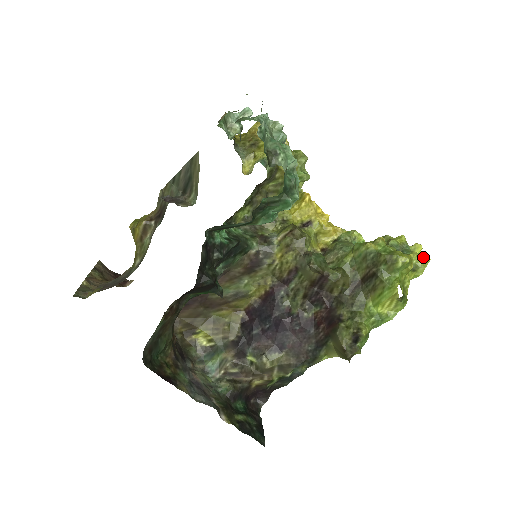
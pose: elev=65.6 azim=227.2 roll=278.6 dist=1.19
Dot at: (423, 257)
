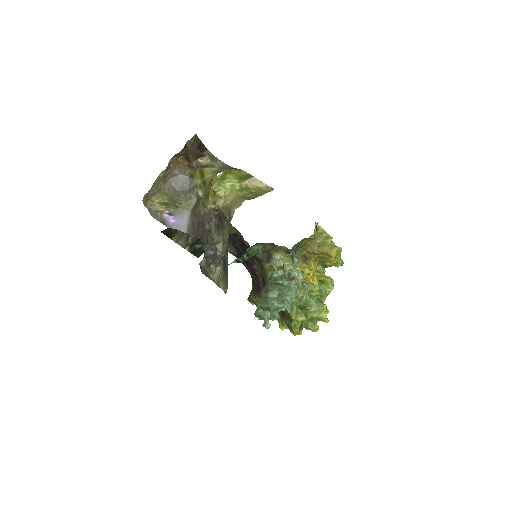
Dot at: (312, 331)
